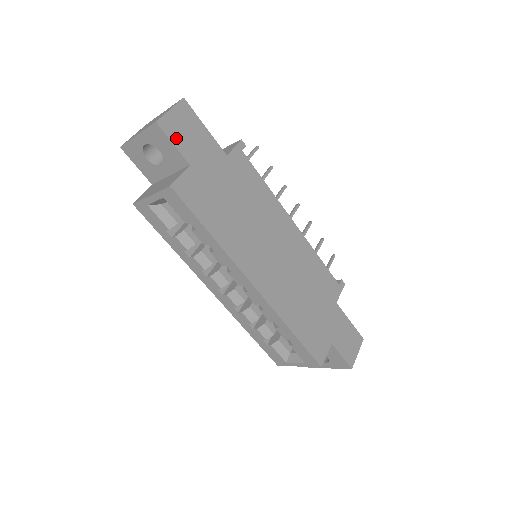
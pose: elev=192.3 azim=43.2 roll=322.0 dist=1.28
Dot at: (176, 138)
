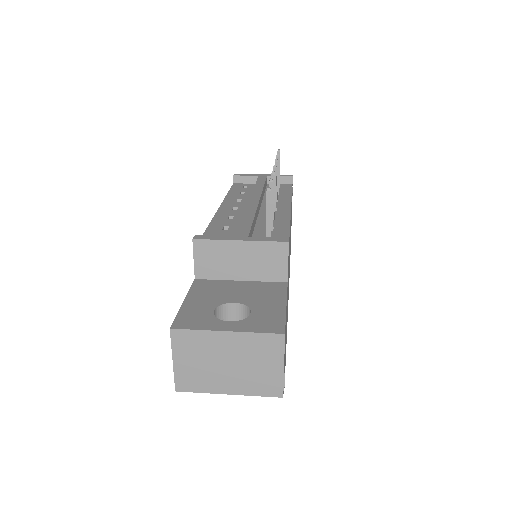
Dot at: (284, 366)
